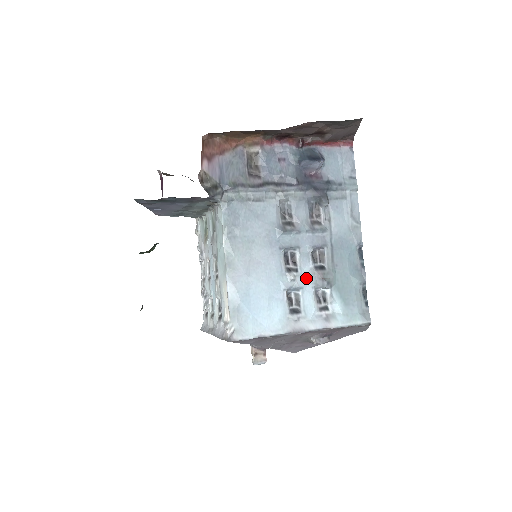
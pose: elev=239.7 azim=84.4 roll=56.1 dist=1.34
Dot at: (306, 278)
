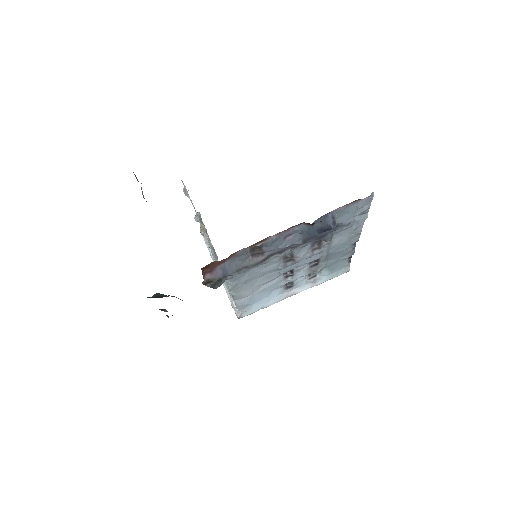
Dot at: (301, 274)
